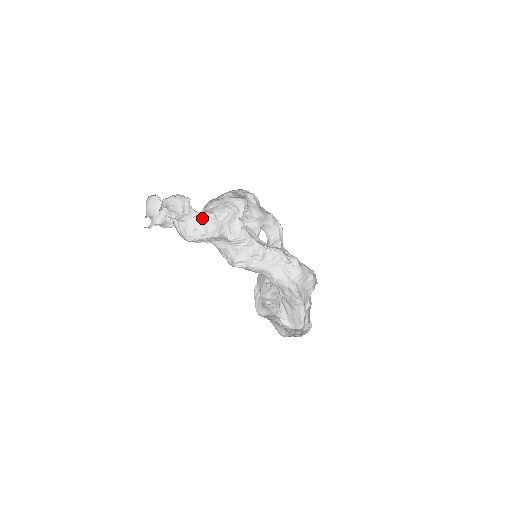
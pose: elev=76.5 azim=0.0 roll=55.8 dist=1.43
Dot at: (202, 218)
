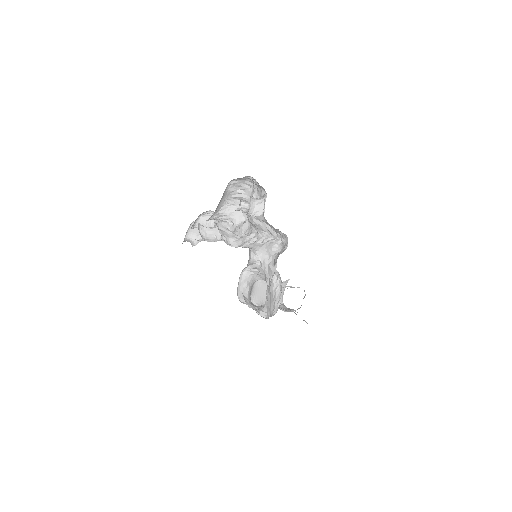
Dot at: occluded
